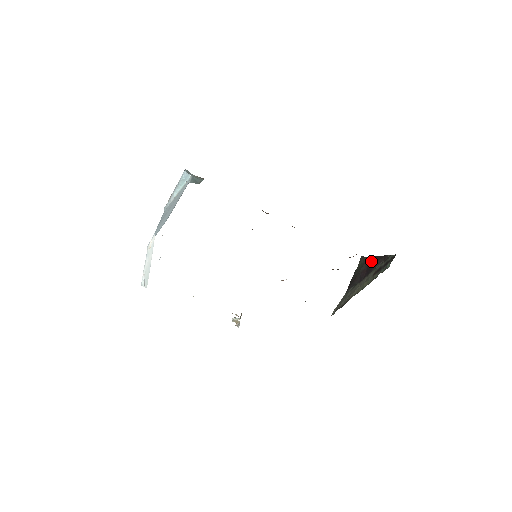
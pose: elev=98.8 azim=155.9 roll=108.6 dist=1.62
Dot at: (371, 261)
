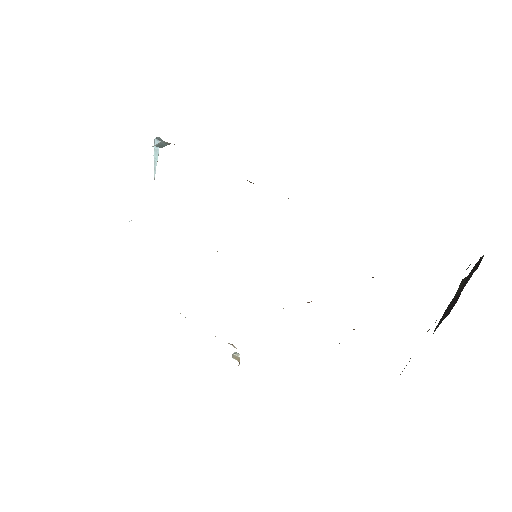
Dot at: occluded
